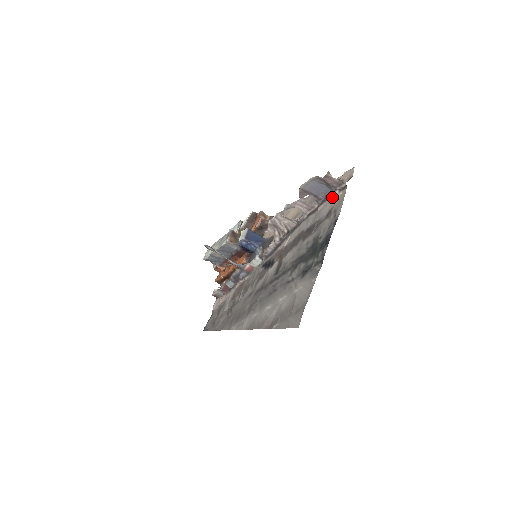
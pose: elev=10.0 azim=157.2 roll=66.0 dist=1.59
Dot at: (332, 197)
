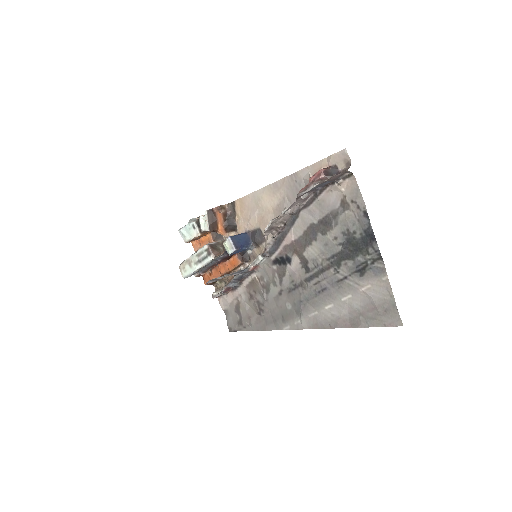
Dot at: (335, 186)
